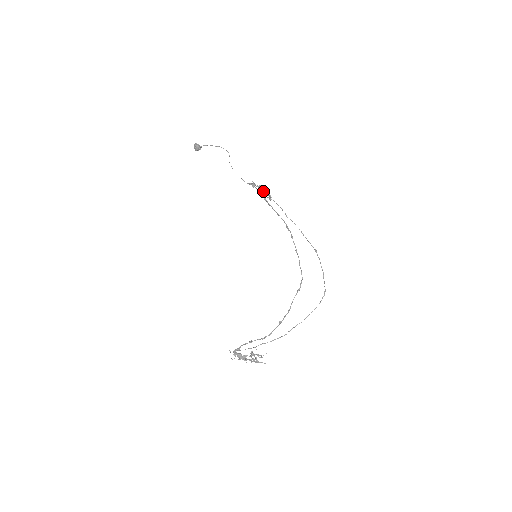
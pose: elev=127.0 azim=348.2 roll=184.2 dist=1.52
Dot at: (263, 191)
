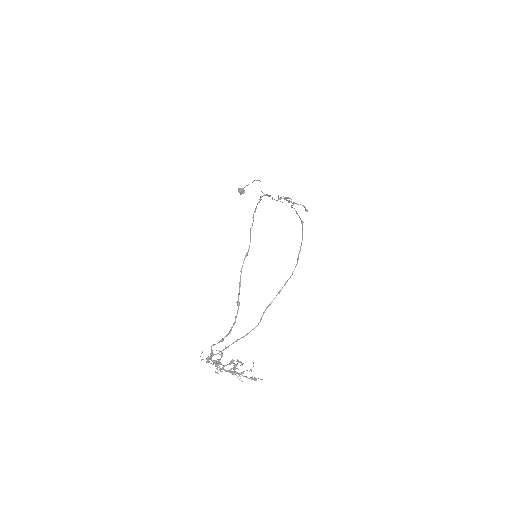
Dot at: (293, 203)
